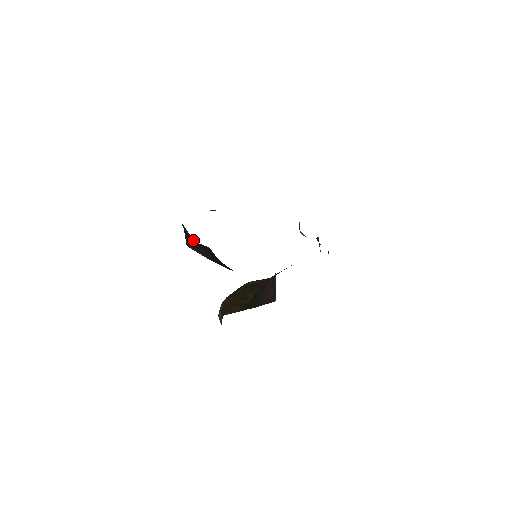
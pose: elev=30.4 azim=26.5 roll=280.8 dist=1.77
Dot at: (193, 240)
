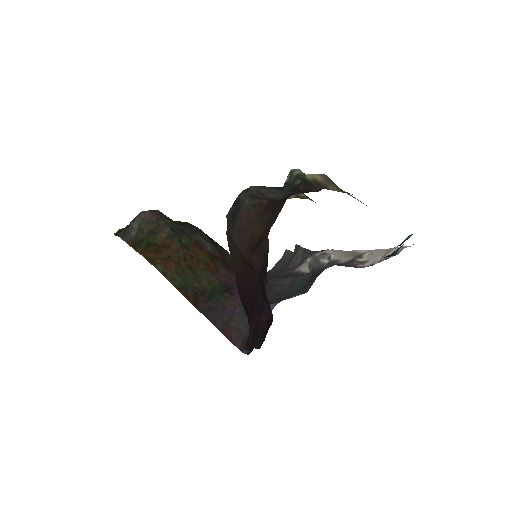
Dot at: (258, 271)
